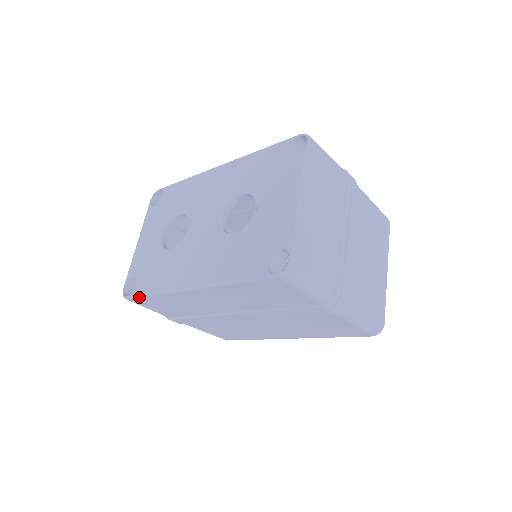
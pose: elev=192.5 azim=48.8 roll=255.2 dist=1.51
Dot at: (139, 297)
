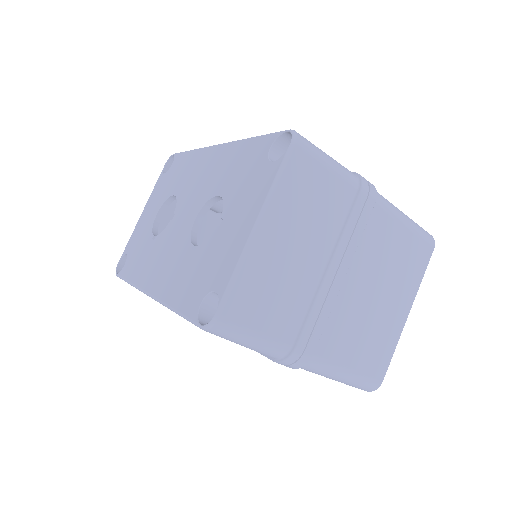
Dot at: occluded
